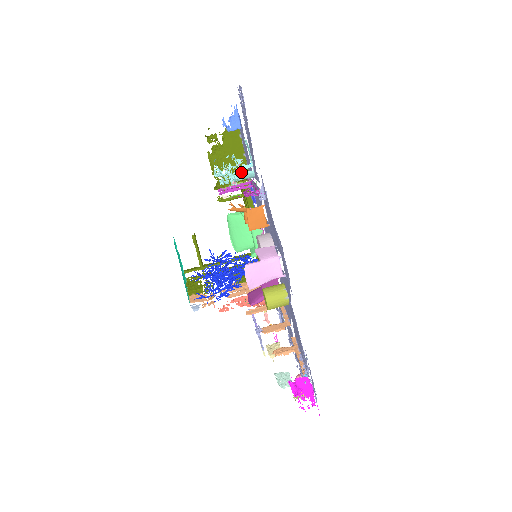
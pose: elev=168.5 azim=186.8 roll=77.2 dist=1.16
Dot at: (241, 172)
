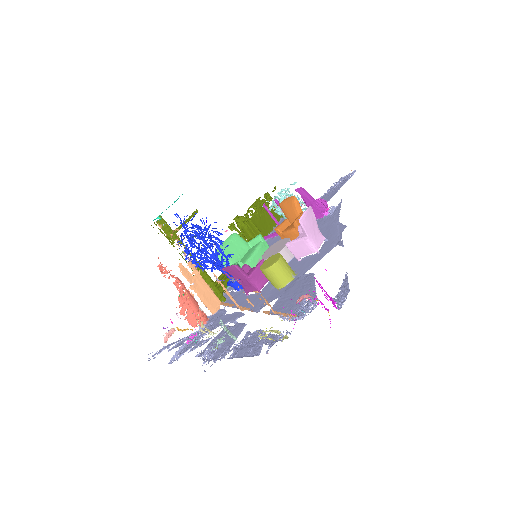
Dot at: occluded
